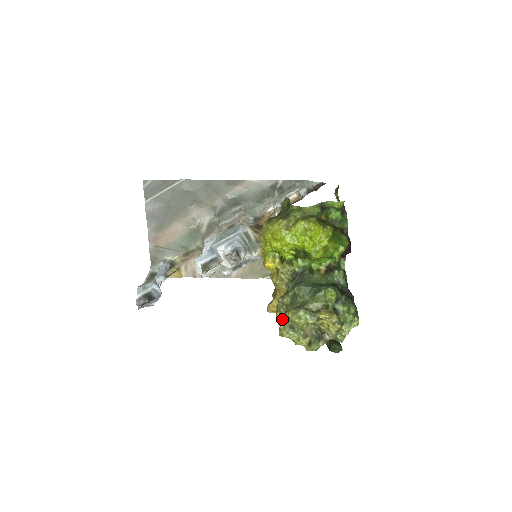
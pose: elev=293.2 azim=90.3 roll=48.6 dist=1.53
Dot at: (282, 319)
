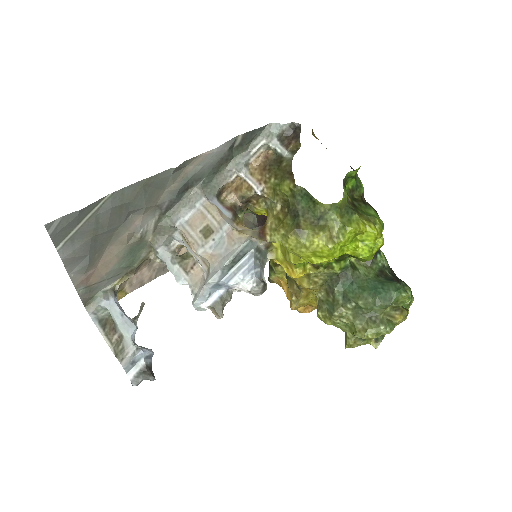
Dot at: (335, 326)
